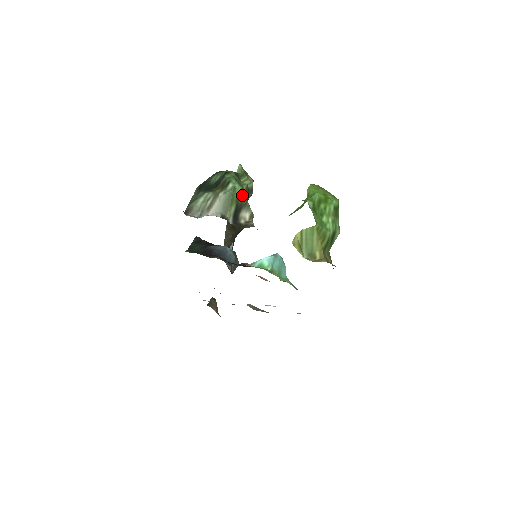
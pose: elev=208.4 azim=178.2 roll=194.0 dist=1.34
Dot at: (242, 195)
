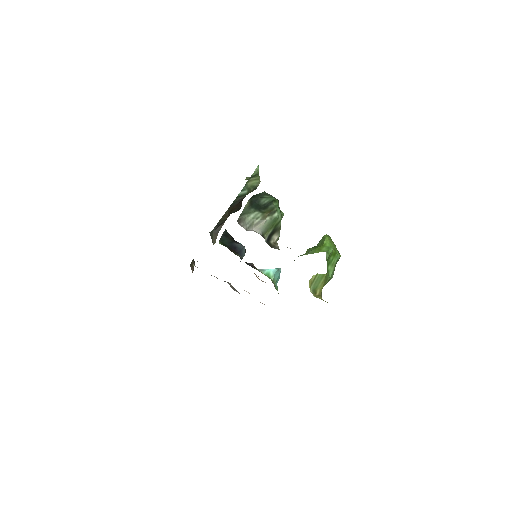
Dot at: (280, 223)
